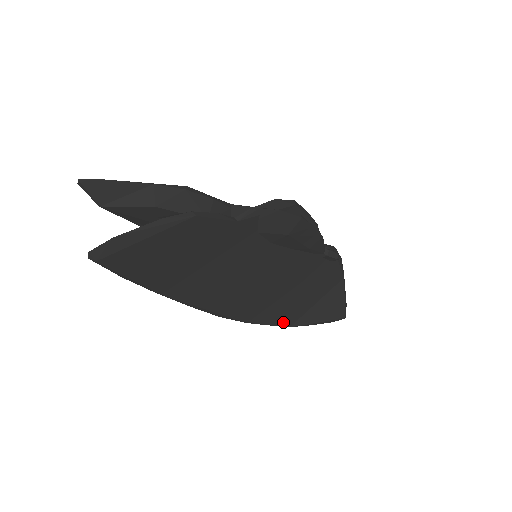
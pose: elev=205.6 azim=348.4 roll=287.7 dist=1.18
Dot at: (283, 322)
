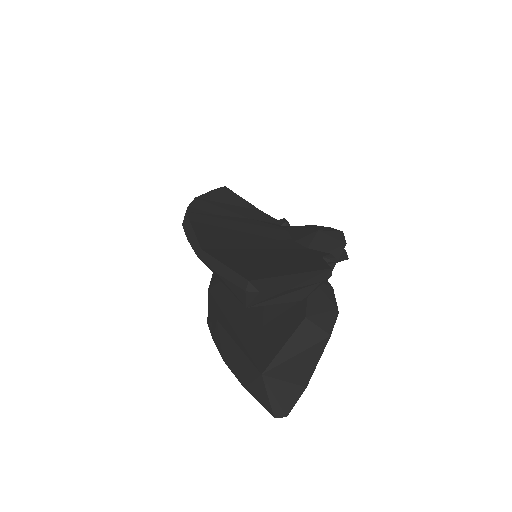
Dot at: occluded
